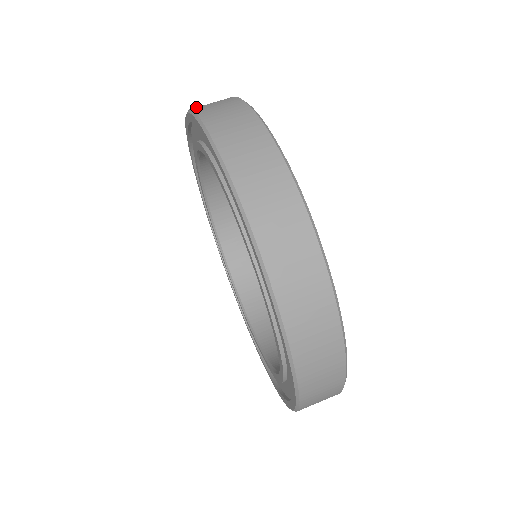
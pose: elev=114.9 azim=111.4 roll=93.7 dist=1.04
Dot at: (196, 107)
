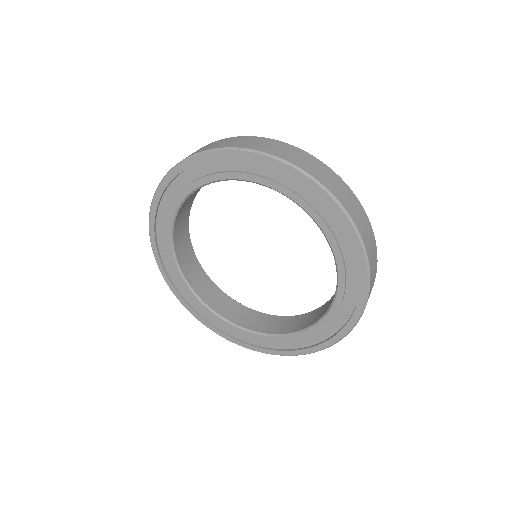
Dot at: (264, 149)
